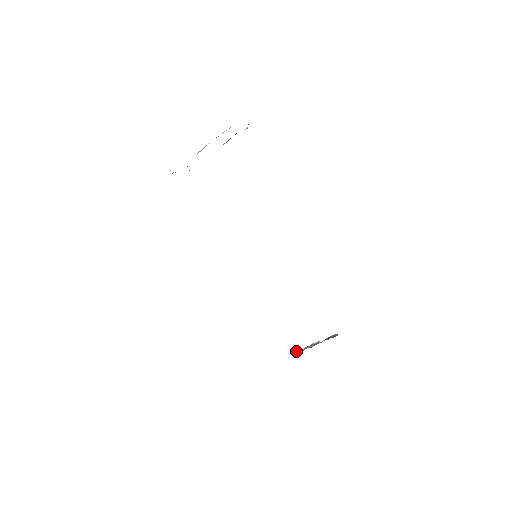
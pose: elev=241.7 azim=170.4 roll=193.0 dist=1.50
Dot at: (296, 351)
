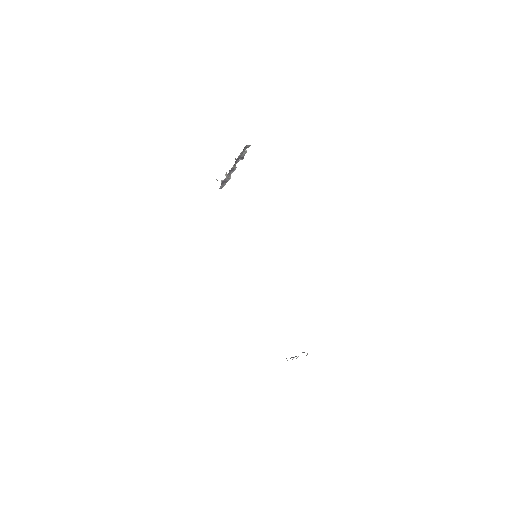
Dot at: occluded
